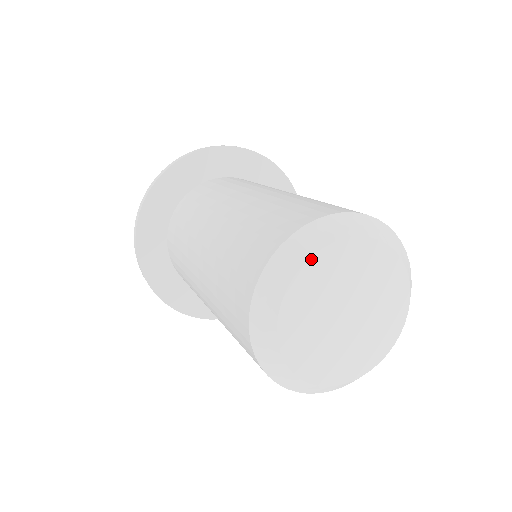
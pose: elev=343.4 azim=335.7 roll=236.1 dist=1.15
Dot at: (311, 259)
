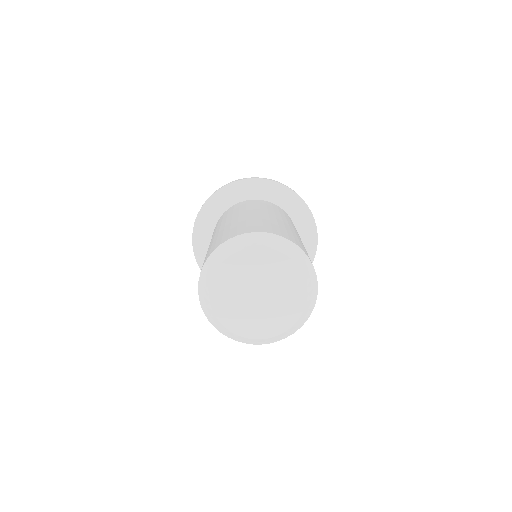
Dot at: (269, 249)
